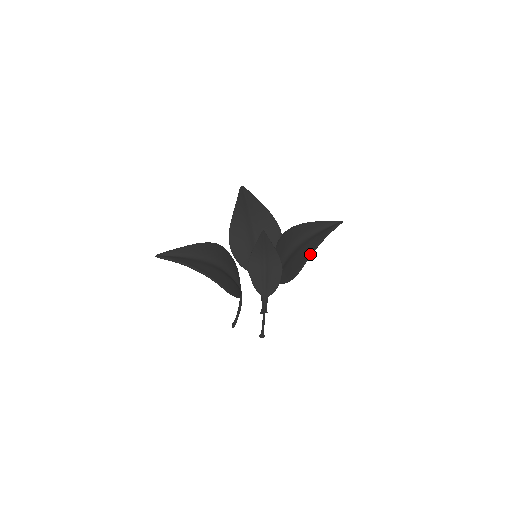
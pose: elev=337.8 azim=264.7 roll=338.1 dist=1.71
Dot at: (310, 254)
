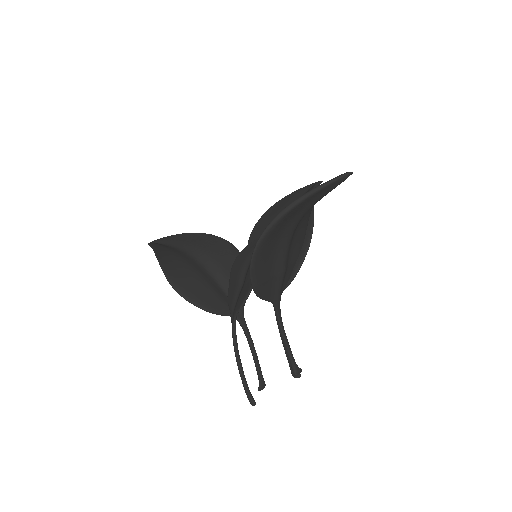
Dot at: occluded
